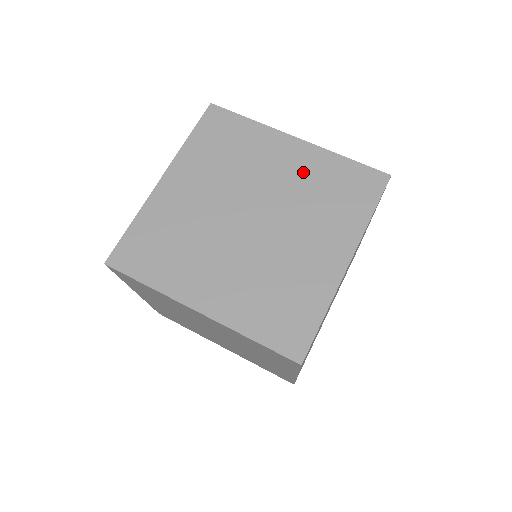
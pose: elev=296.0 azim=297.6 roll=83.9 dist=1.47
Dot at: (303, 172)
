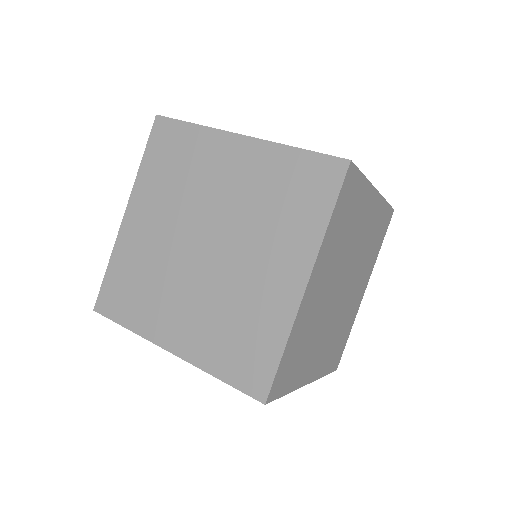
Dot at: occluded
